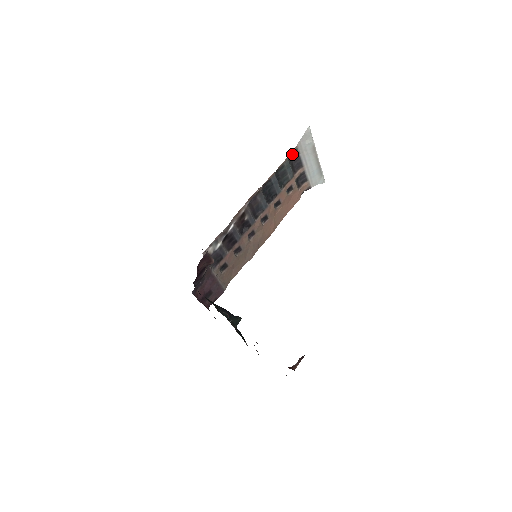
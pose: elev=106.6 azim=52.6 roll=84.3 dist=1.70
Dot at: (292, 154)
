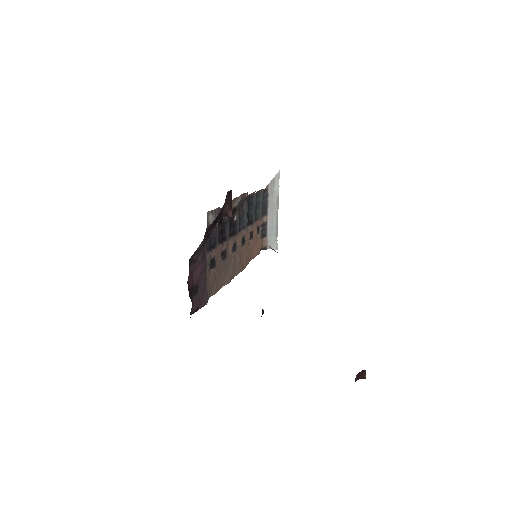
Dot at: (263, 192)
